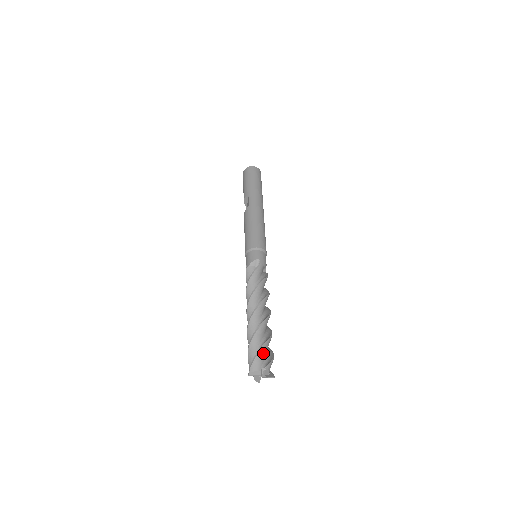
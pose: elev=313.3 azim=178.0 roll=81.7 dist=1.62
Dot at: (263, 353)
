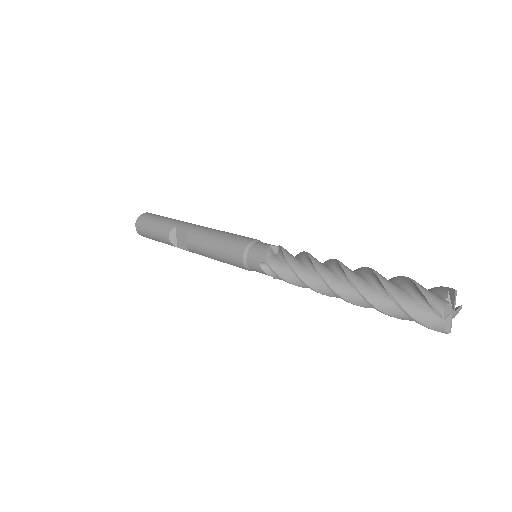
Dot at: (422, 287)
